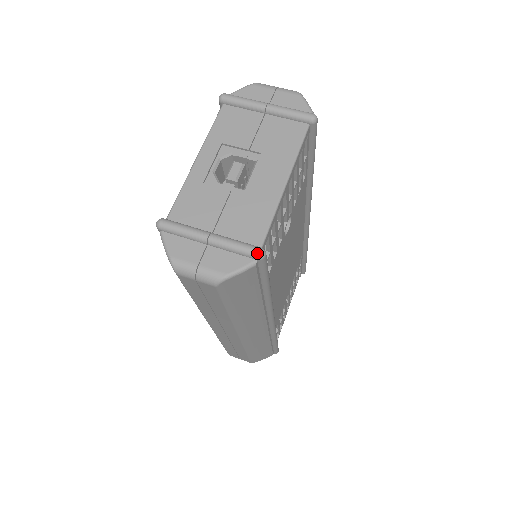
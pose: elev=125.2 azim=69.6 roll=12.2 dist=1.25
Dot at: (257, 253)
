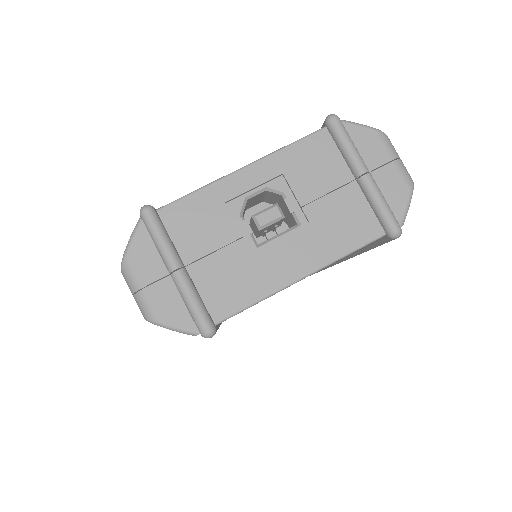
Dot at: (204, 330)
